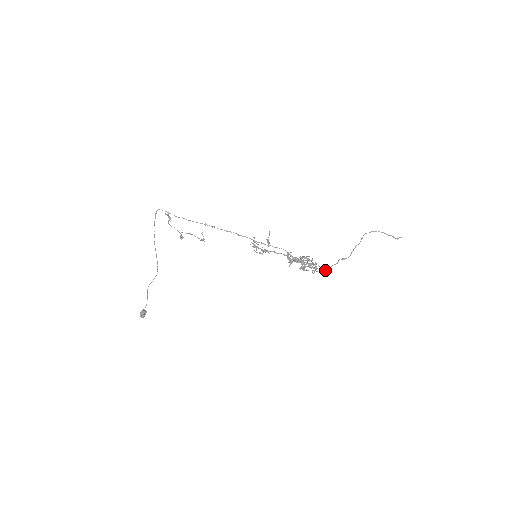
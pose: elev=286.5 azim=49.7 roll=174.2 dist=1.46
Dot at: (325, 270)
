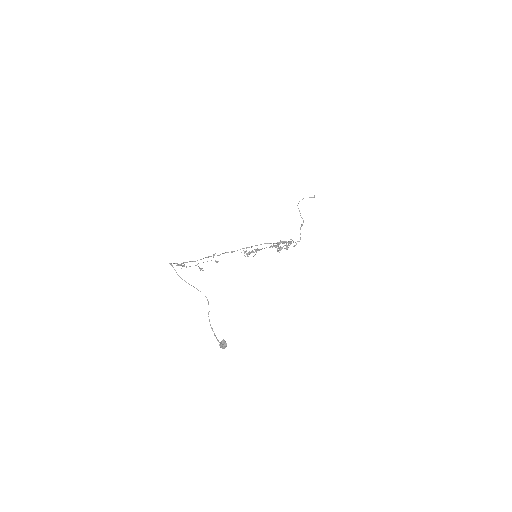
Dot at: (299, 241)
